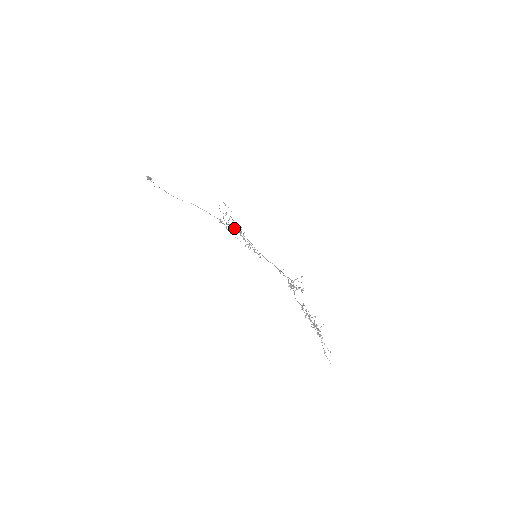
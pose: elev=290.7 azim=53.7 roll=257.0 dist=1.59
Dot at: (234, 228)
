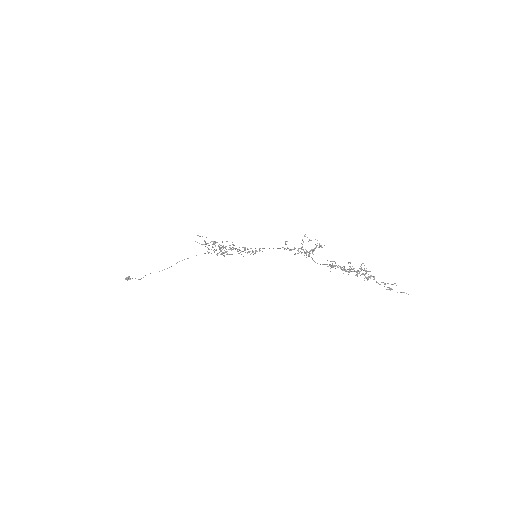
Dot at: occluded
